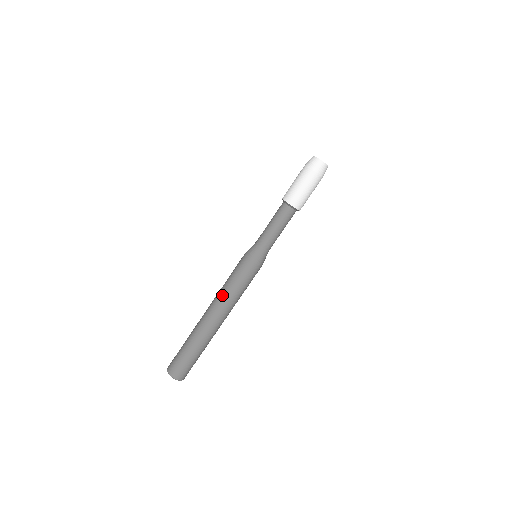
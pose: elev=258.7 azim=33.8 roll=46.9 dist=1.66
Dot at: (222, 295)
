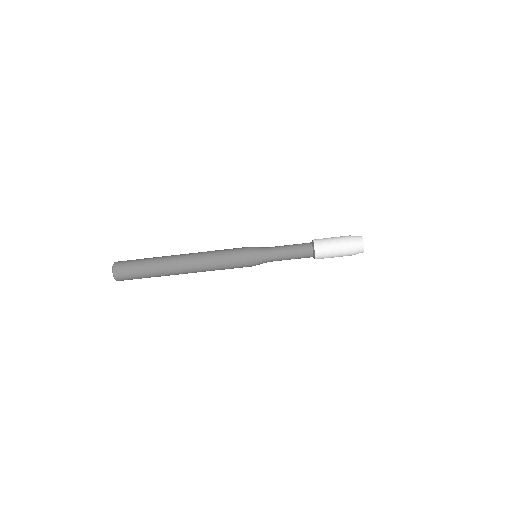
Dot at: (209, 269)
